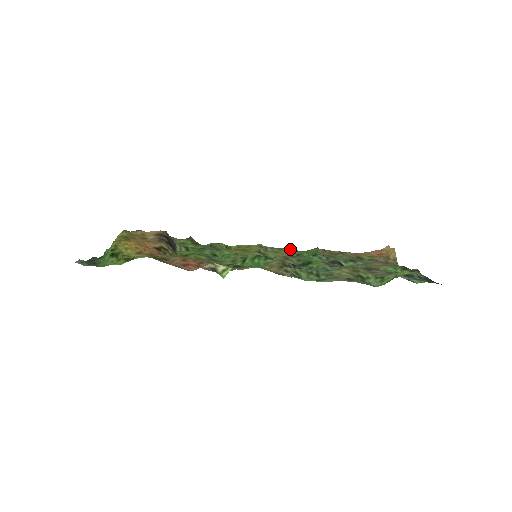
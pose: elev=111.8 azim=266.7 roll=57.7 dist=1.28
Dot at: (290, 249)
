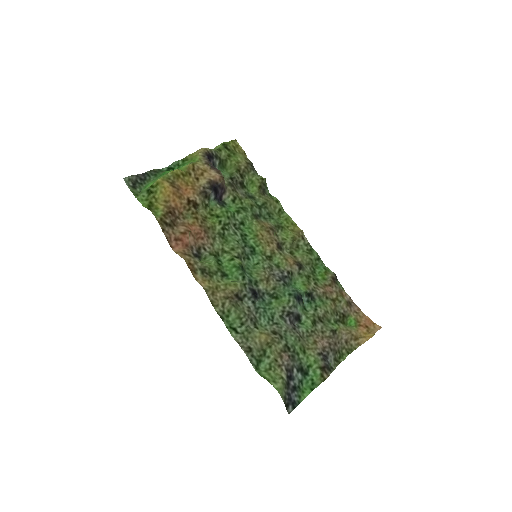
Dot at: (316, 256)
